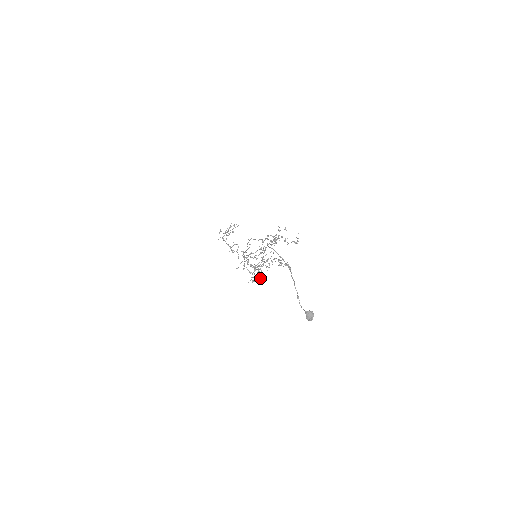
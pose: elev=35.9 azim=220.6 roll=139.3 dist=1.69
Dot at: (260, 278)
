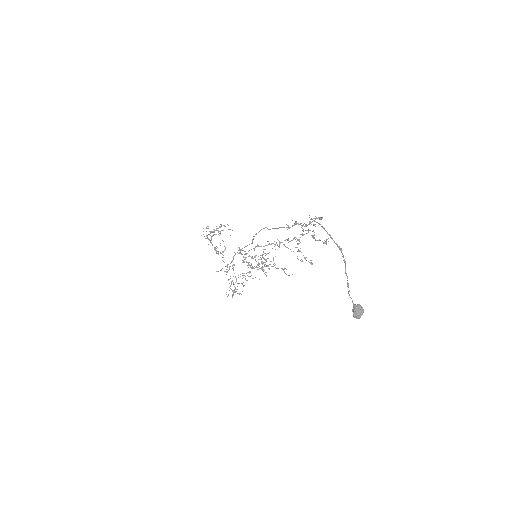
Dot at: (240, 293)
